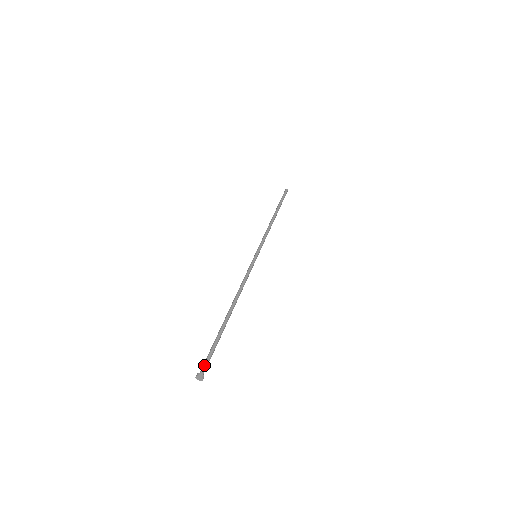
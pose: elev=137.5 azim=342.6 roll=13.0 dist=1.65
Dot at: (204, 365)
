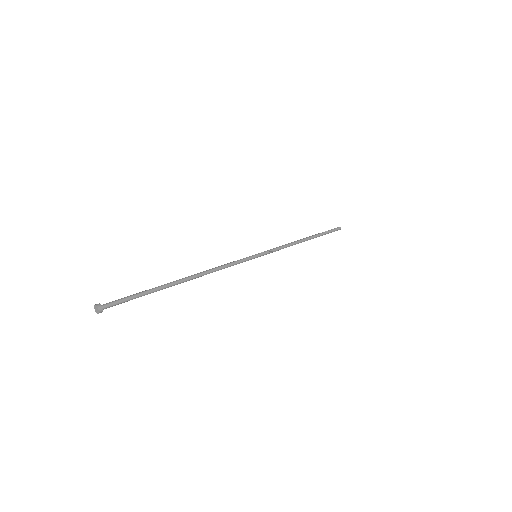
Dot at: (112, 302)
